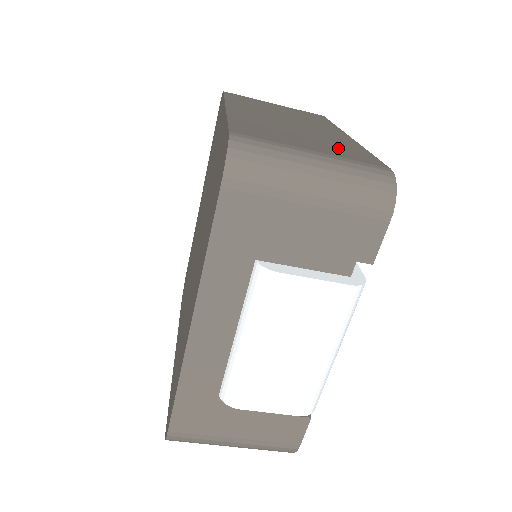
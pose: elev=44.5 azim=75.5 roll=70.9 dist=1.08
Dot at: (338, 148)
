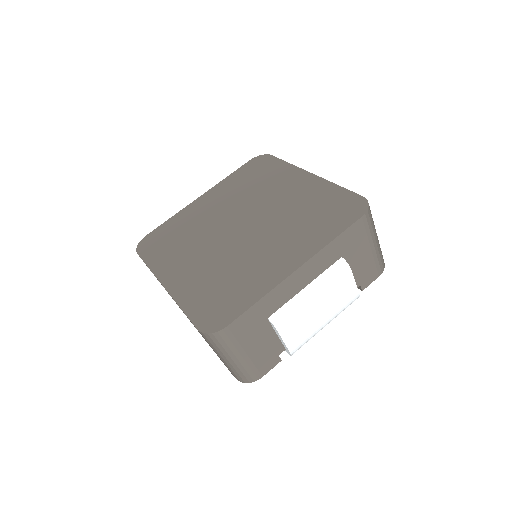
Dot at: occluded
